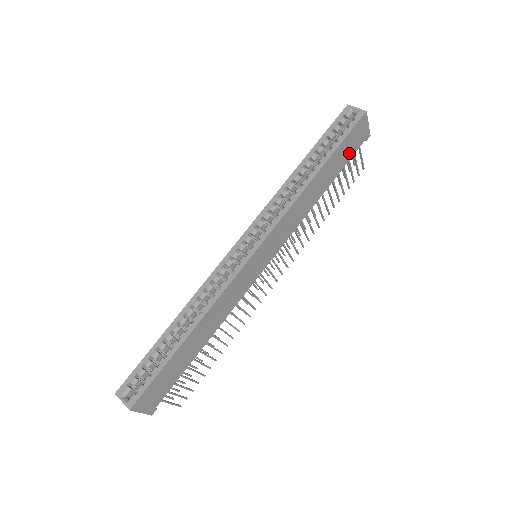
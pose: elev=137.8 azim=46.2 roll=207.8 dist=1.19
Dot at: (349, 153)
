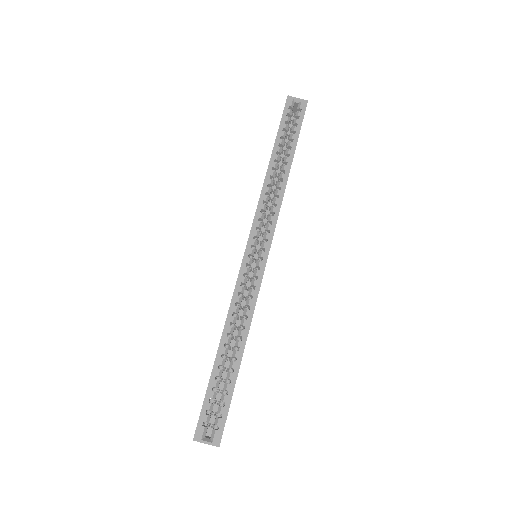
Dot at: occluded
